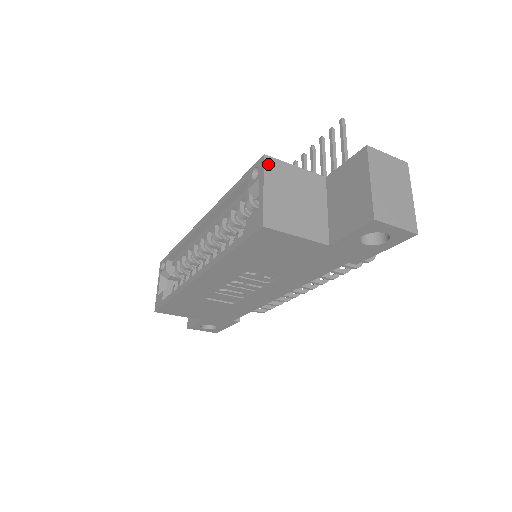
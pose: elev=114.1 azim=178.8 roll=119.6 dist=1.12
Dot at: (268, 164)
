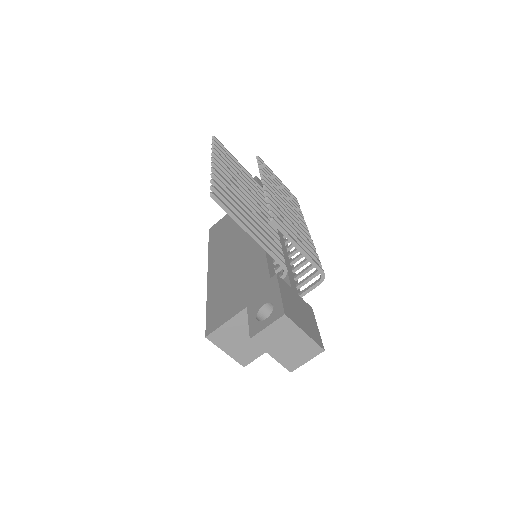
Dot at: (213, 339)
